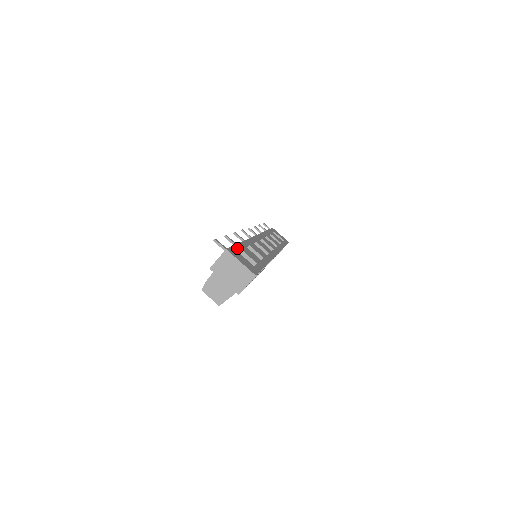
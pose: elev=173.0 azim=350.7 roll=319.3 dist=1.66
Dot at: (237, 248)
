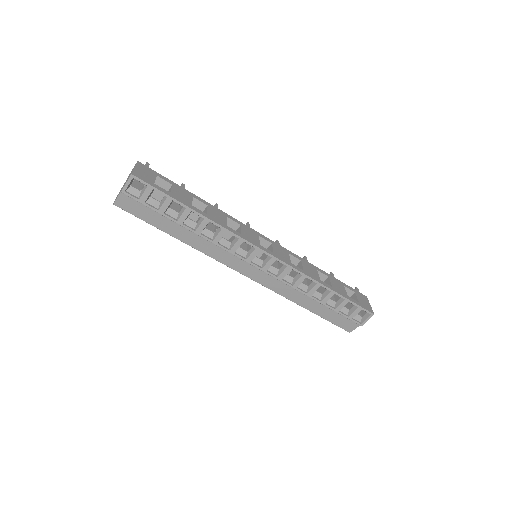
Dot at: (166, 179)
